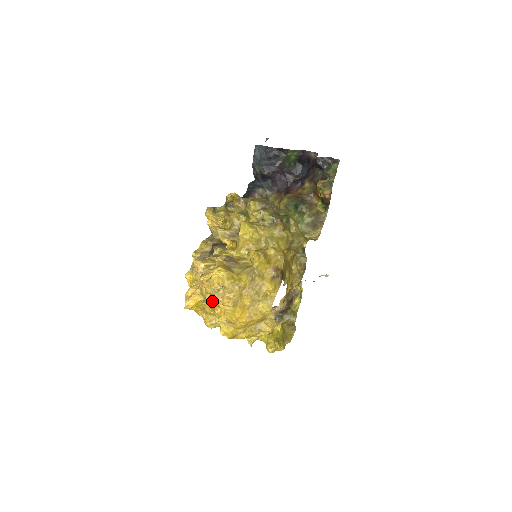
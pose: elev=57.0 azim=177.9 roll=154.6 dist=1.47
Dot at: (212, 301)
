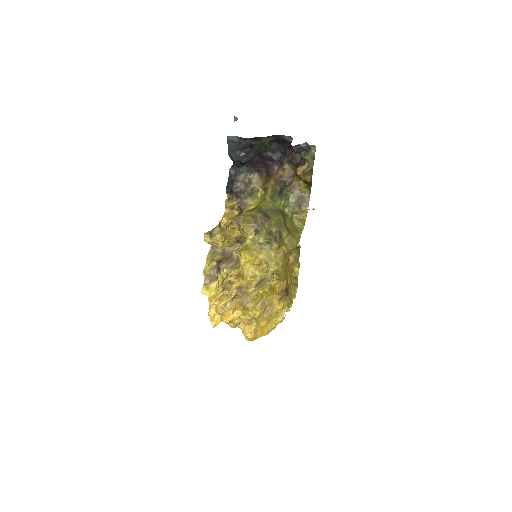
Dot at: occluded
